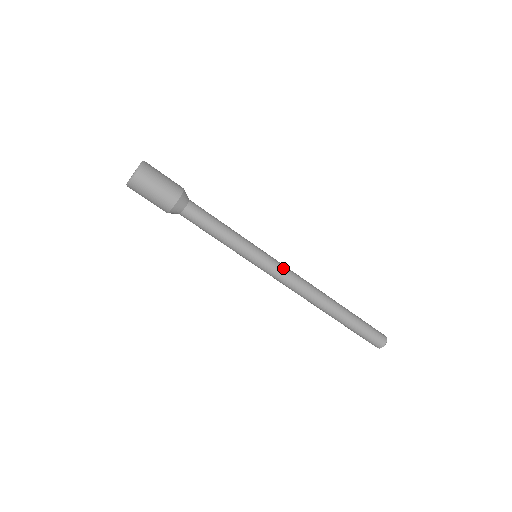
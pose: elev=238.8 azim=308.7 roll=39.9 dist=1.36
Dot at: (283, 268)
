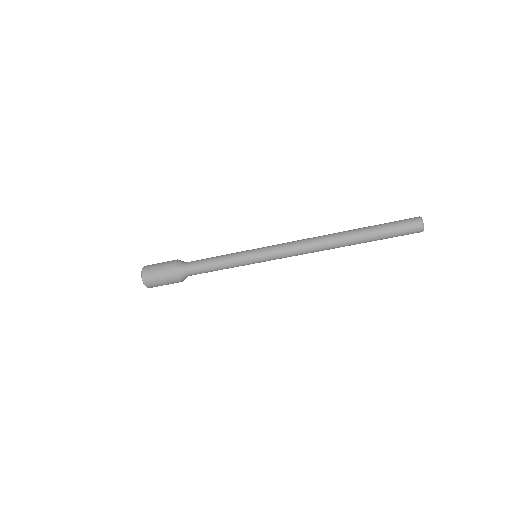
Dot at: (278, 246)
